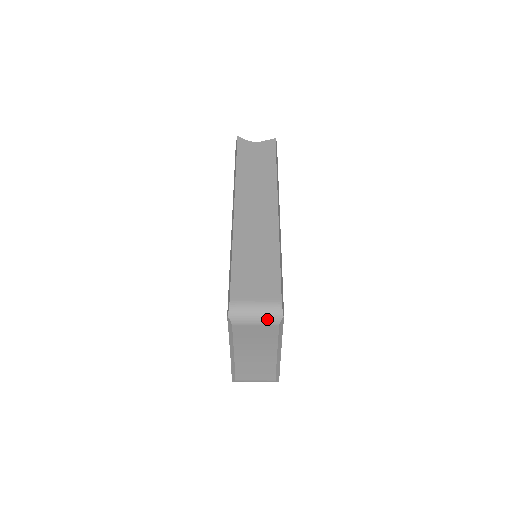
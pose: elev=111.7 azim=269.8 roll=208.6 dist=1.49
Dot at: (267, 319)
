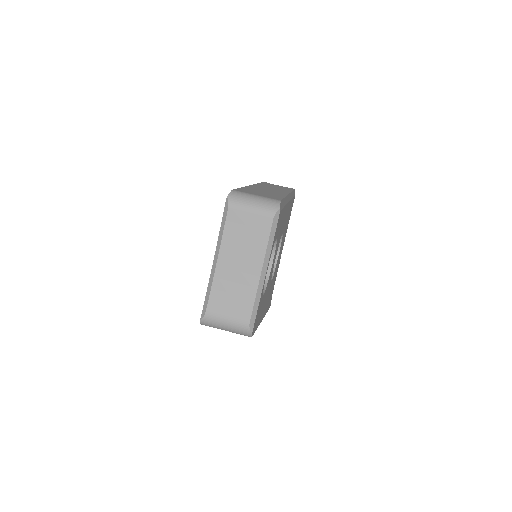
Dot at: (264, 208)
